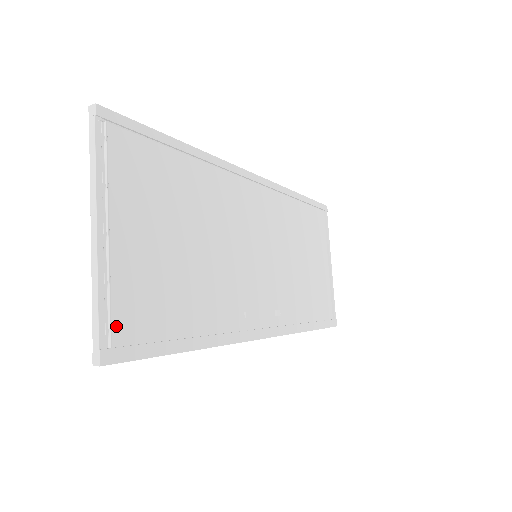
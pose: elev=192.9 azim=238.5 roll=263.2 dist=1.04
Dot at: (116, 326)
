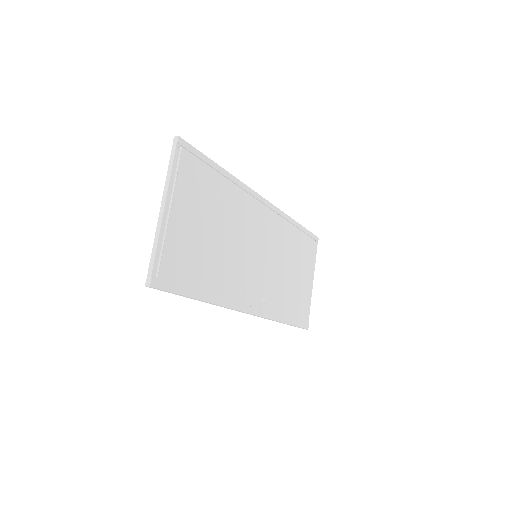
Dot at: (162, 267)
